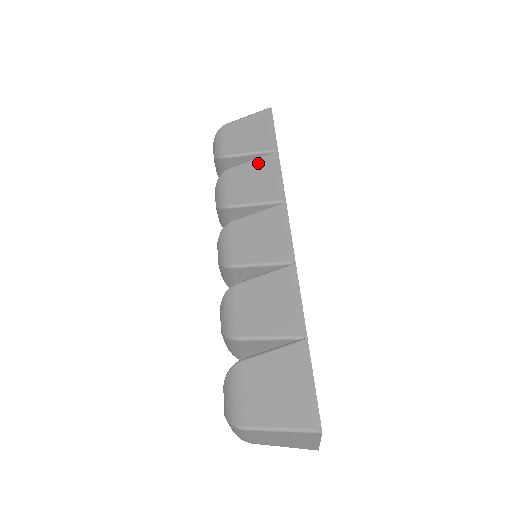
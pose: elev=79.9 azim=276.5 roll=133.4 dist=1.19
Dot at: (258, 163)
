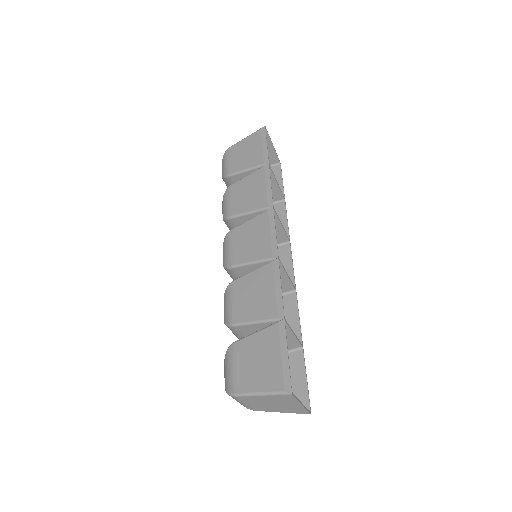
Dot at: (253, 177)
